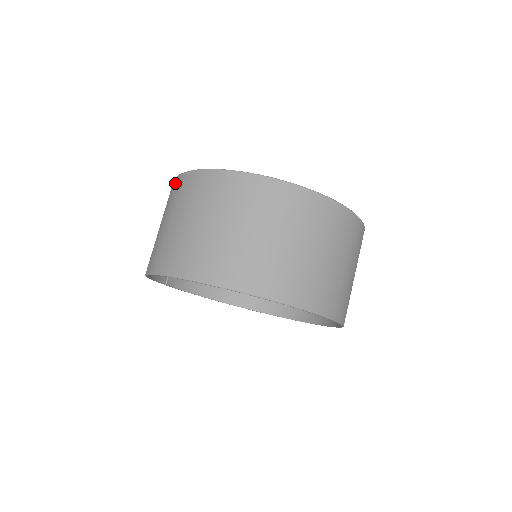
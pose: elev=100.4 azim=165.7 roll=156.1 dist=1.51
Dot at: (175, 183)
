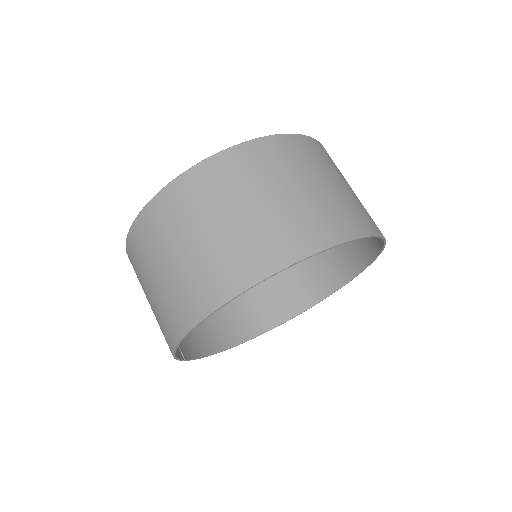
Dot at: (138, 229)
